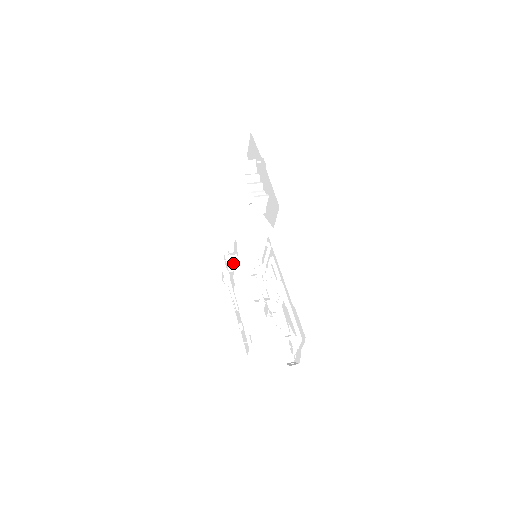
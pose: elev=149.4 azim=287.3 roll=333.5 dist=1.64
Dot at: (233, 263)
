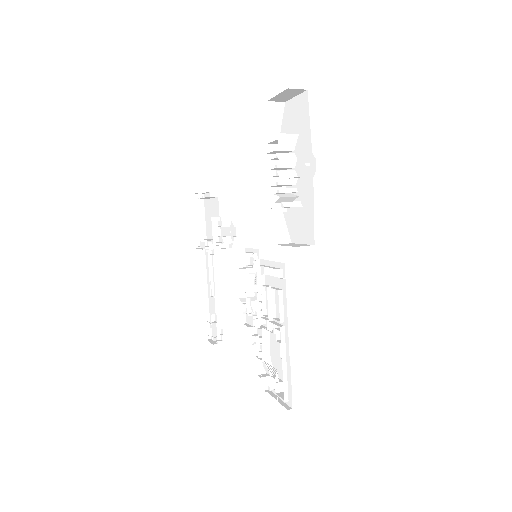
Dot at: (220, 233)
